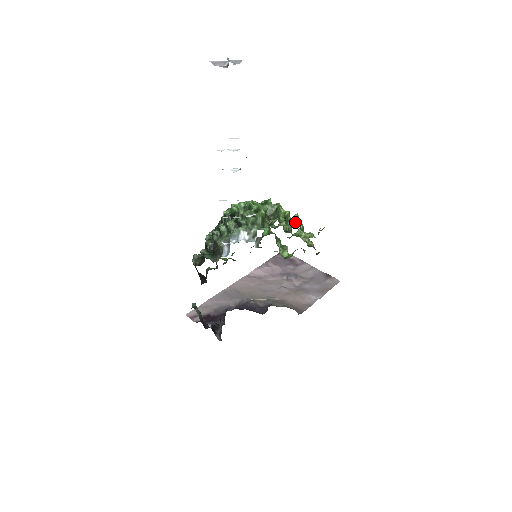
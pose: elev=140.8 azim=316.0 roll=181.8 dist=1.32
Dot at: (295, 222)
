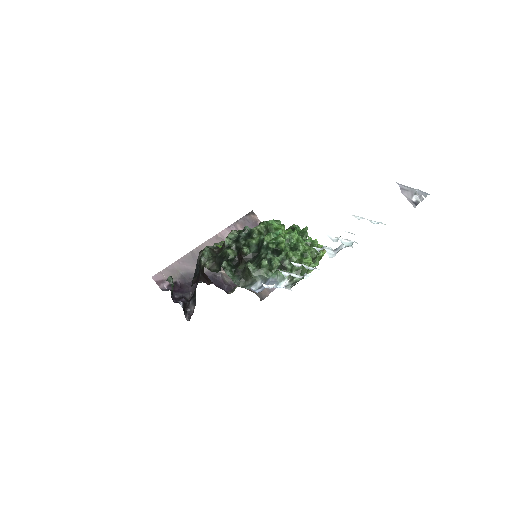
Dot at: occluded
